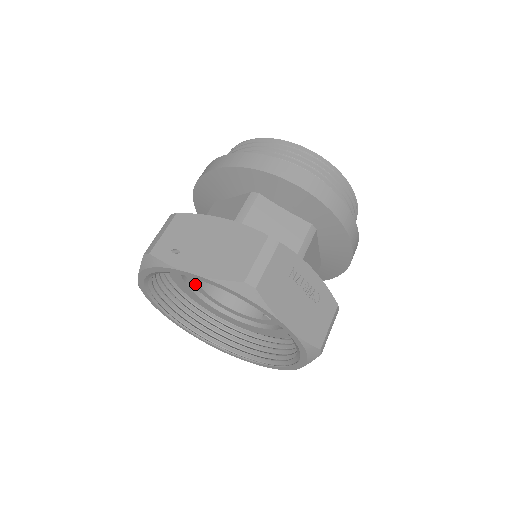
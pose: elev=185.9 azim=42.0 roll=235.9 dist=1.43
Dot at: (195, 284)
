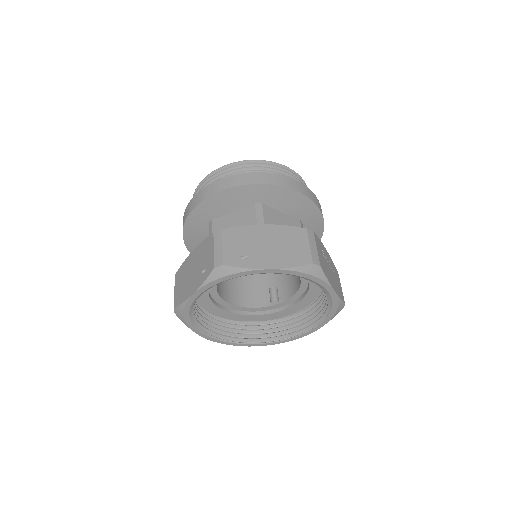
Dot at: (214, 293)
